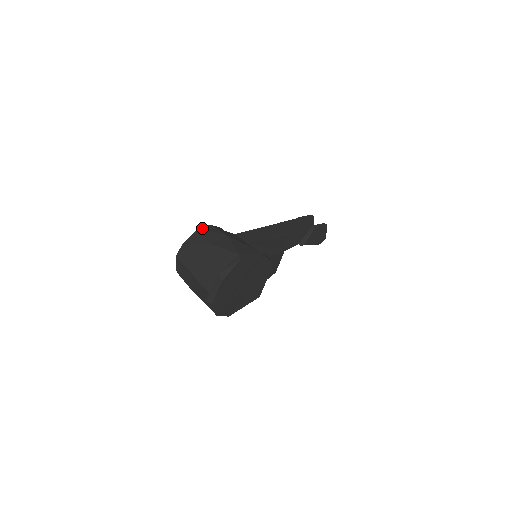
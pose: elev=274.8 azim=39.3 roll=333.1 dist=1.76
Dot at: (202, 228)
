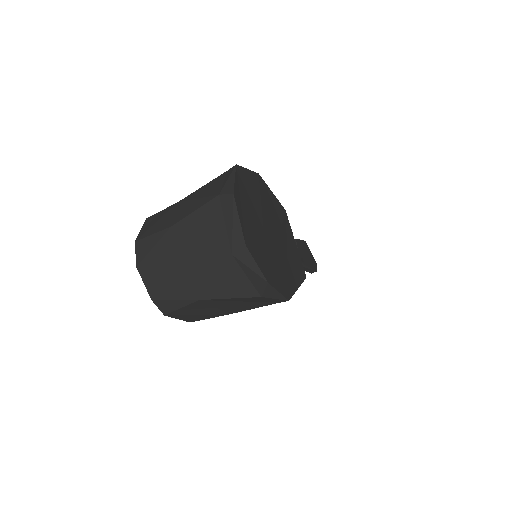
Dot at: occluded
